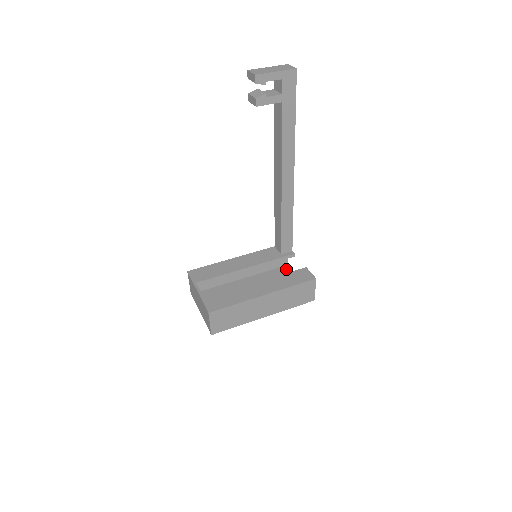
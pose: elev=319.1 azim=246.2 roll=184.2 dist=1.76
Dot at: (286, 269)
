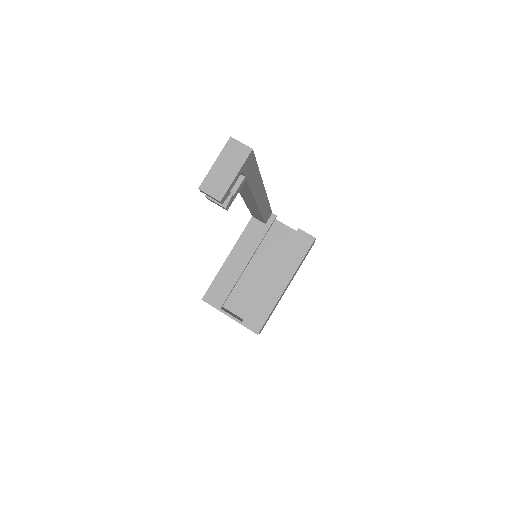
Dot at: occluded
